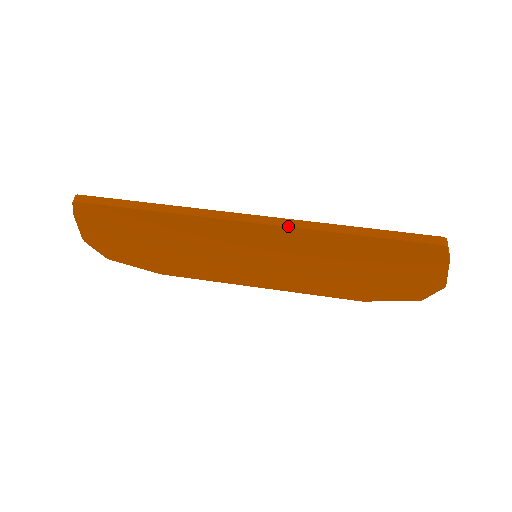
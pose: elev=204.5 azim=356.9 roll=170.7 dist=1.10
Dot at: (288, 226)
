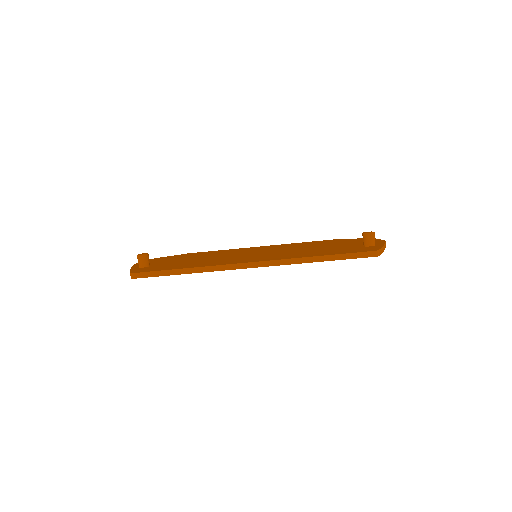
Dot at: (276, 265)
